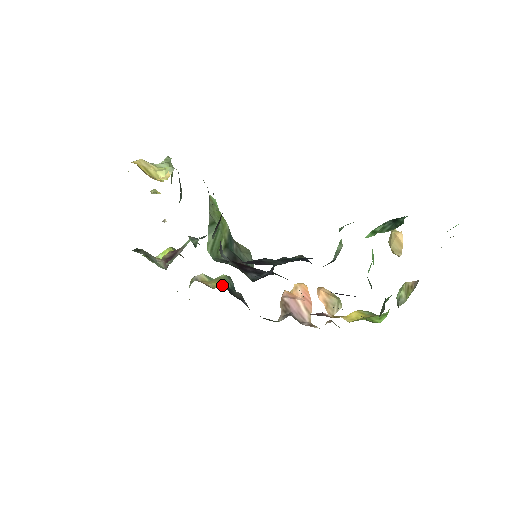
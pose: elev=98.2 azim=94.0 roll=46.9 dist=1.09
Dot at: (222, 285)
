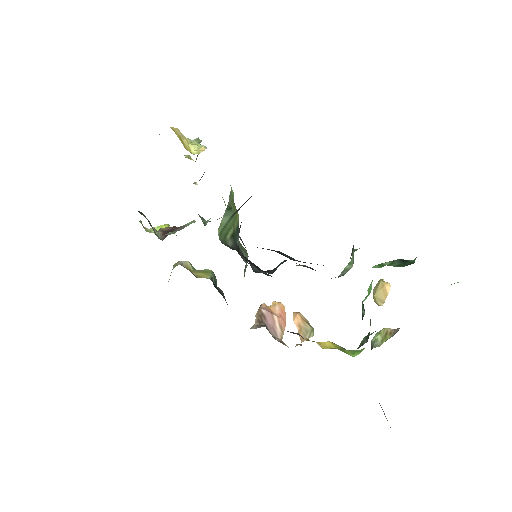
Dot at: (207, 277)
